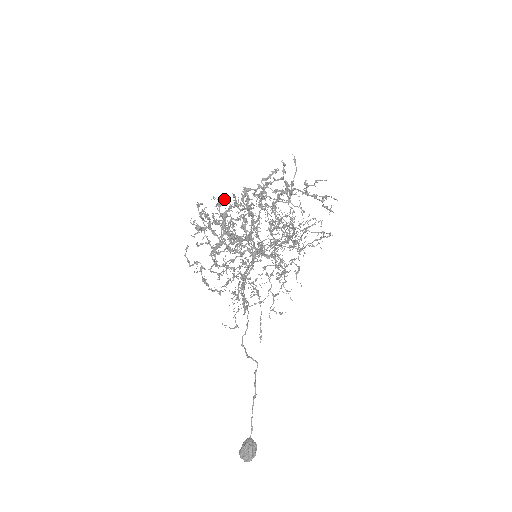
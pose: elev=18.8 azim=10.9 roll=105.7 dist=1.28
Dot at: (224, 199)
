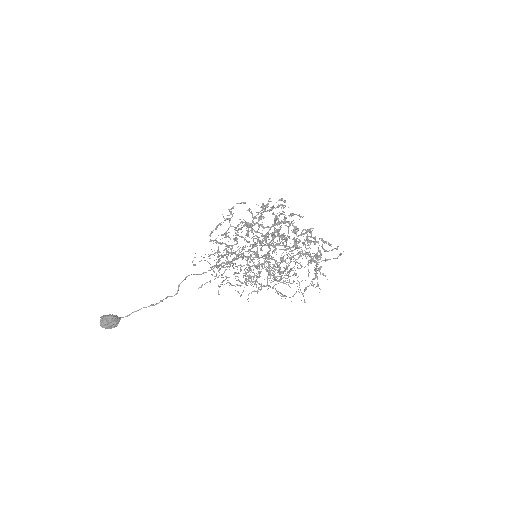
Dot at: occluded
